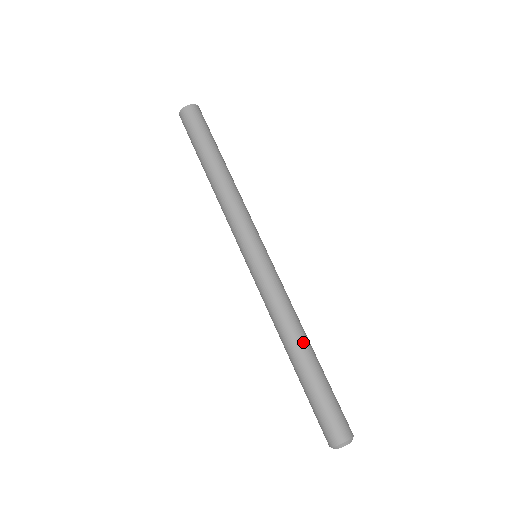
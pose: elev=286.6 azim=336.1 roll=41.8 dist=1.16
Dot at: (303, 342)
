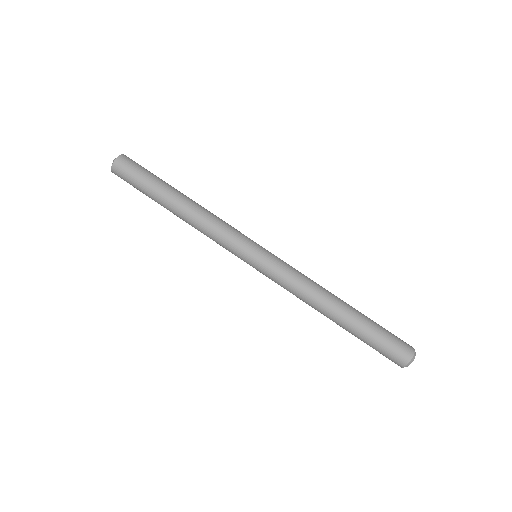
Dot at: (331, 312)
